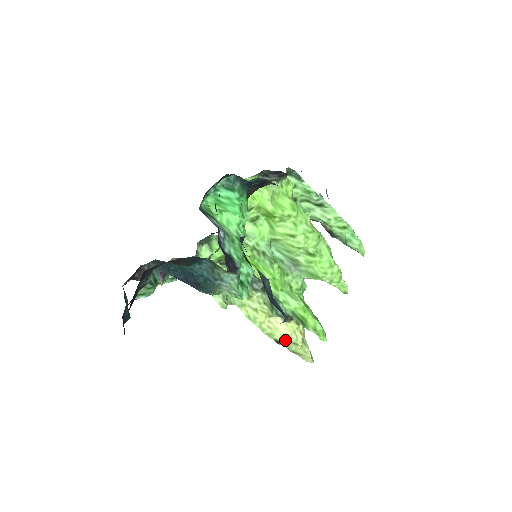
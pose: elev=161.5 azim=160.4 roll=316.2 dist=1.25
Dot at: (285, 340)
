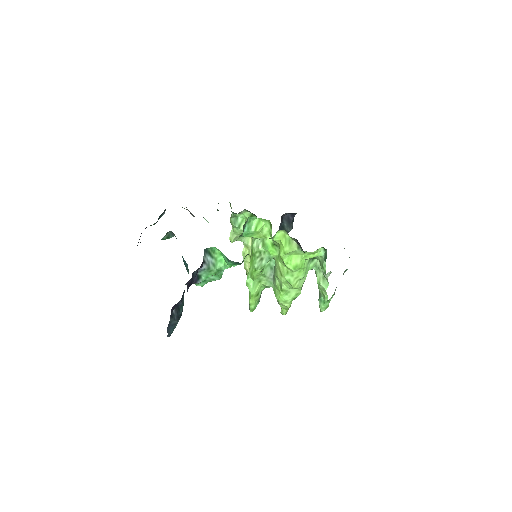
Dot at: occluded
